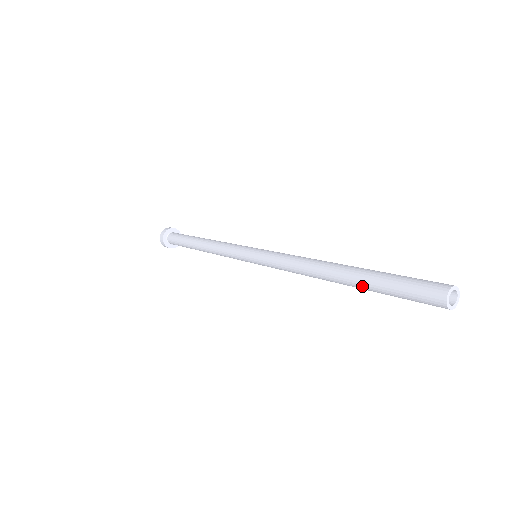
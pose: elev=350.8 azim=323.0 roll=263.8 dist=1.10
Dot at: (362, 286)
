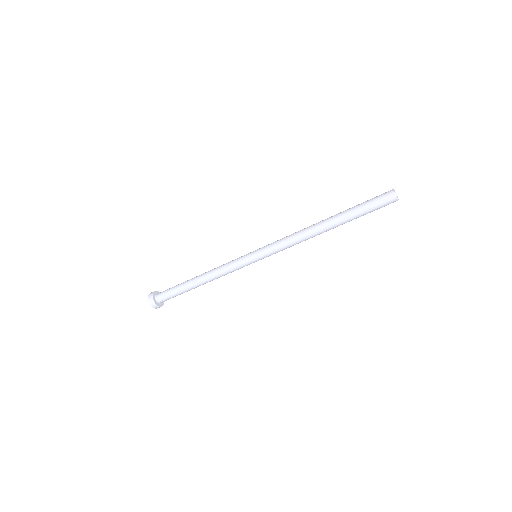
Dot at: (345, 217)
